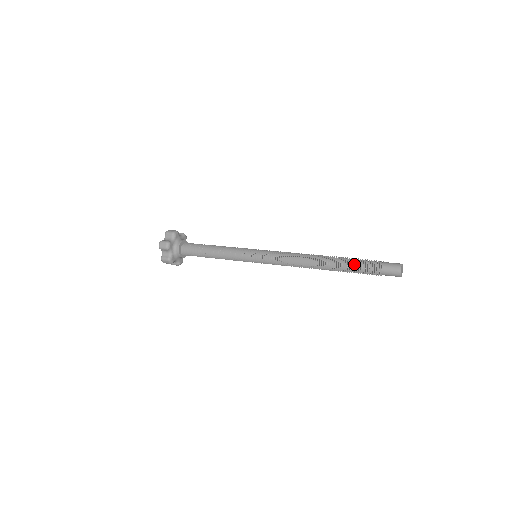
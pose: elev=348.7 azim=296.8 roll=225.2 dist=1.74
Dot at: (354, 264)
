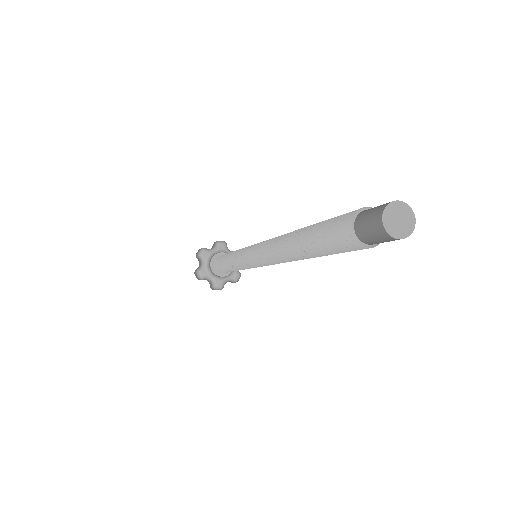
Dot at: (320, 241)
